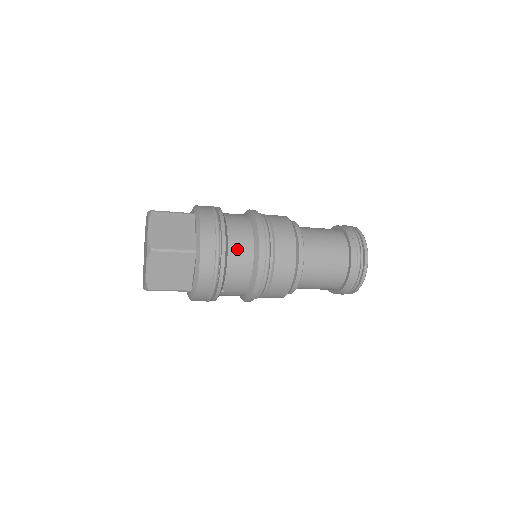
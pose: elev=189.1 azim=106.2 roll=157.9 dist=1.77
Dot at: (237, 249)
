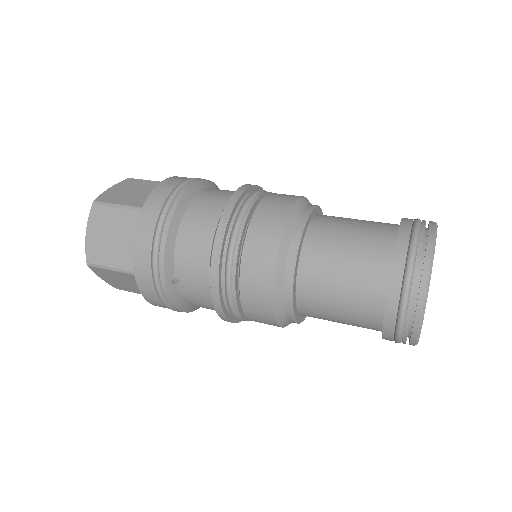
Dot at: (198, 212)
